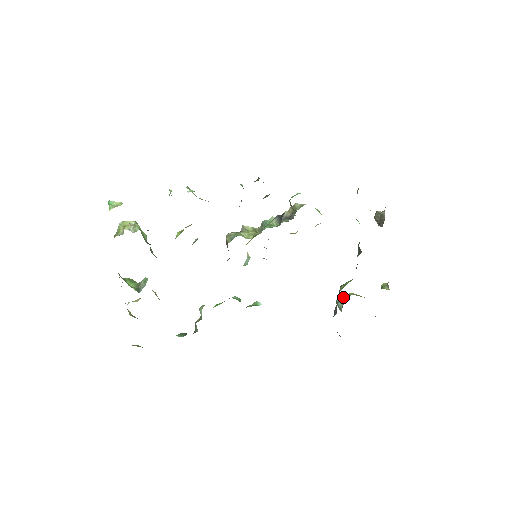
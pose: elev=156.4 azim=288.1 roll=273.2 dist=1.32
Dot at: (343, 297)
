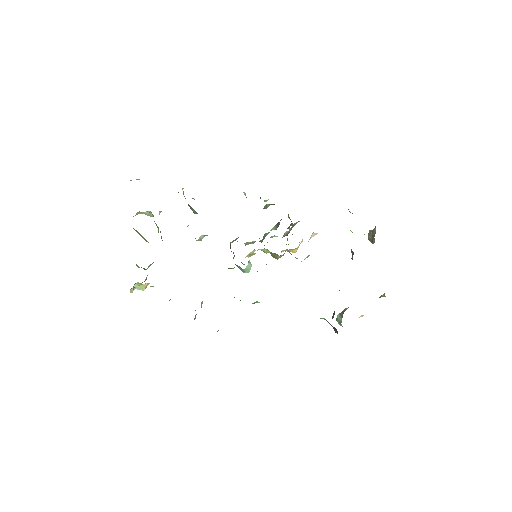
Dot at: (342, 311)
